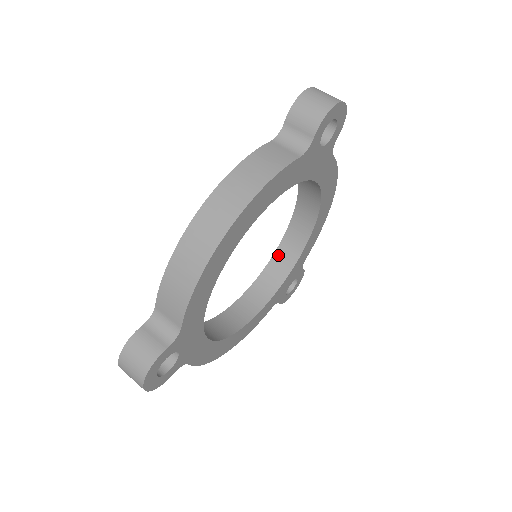
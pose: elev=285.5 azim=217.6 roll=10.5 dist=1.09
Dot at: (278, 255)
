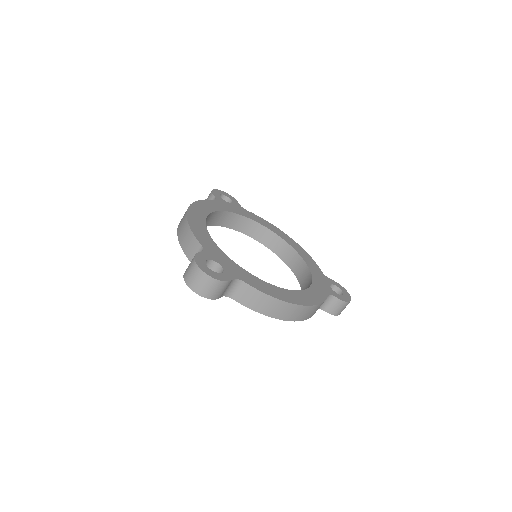
Dot at: (301, 281)
